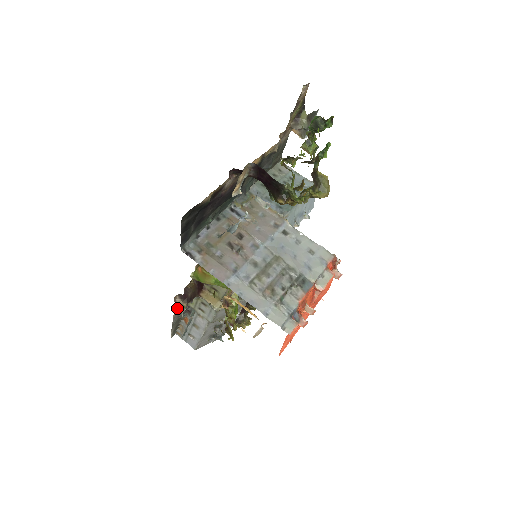
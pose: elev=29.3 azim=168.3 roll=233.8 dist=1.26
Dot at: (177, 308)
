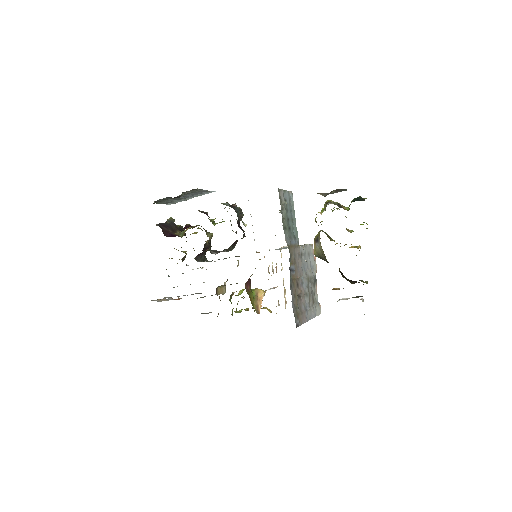
Dot at: occluded
